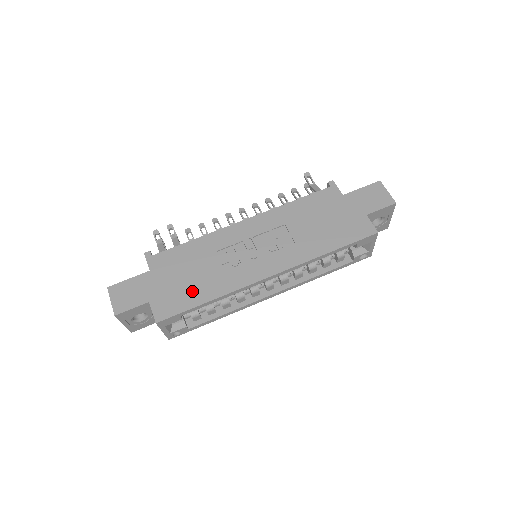
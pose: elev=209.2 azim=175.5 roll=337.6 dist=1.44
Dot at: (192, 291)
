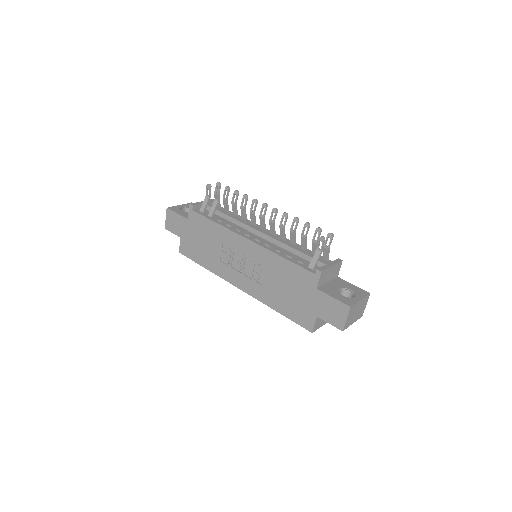
Dot at: (200, 254)
